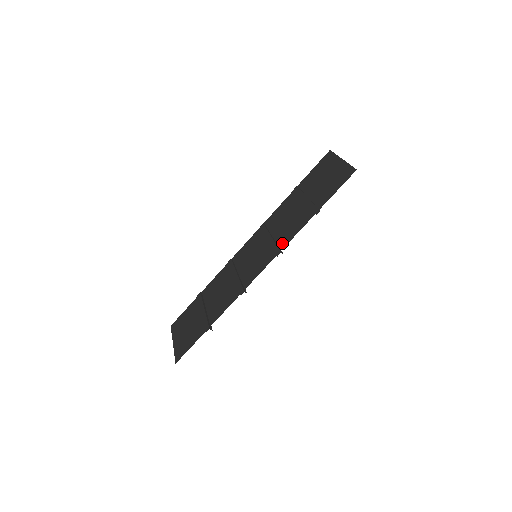
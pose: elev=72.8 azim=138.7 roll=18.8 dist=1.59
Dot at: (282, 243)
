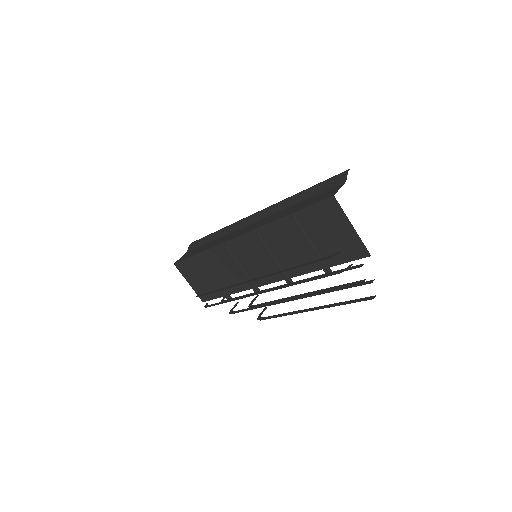
Dot at: (289, 272)
